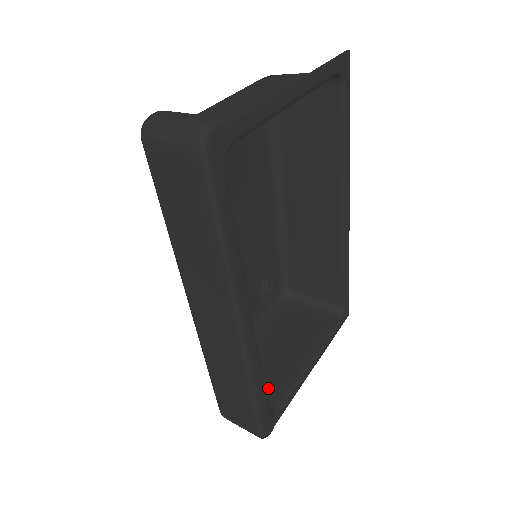
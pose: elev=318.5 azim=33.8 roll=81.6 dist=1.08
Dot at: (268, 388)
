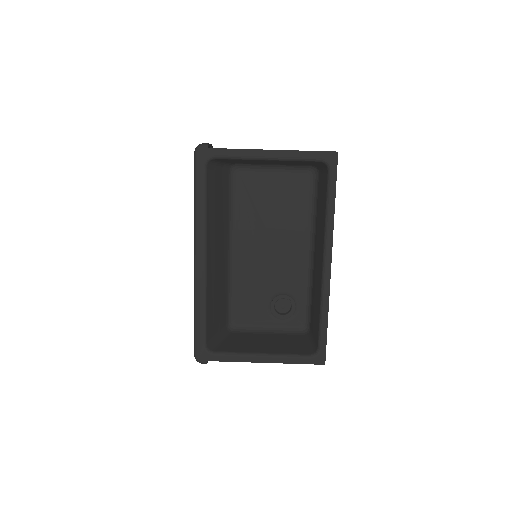
Dot at: (226, 346)
